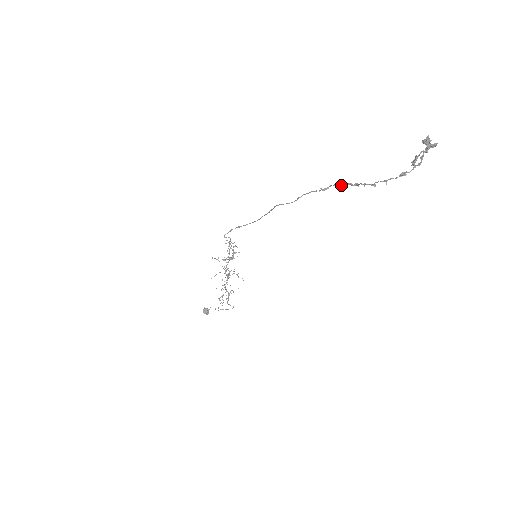
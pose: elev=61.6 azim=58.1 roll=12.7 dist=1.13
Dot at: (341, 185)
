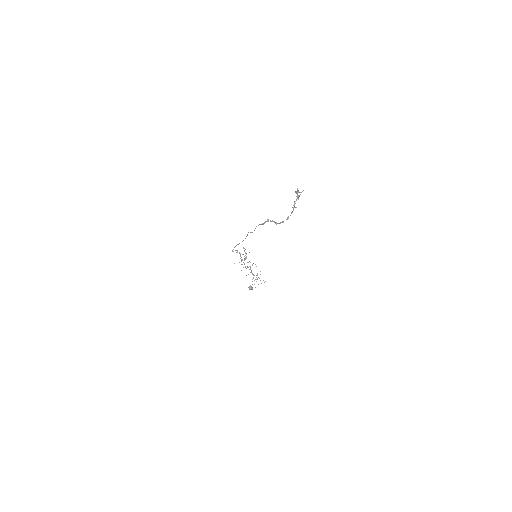
Dot at: (270, 221)
